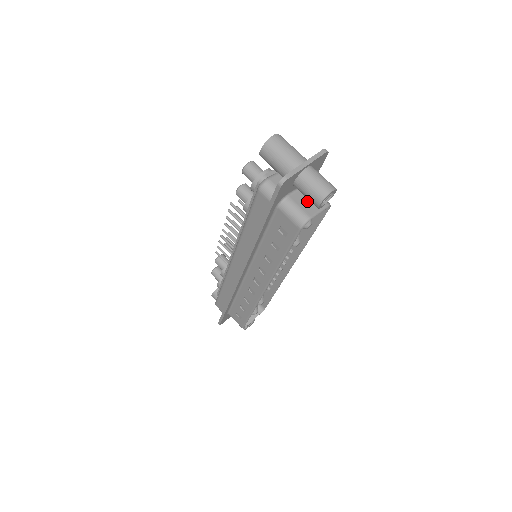
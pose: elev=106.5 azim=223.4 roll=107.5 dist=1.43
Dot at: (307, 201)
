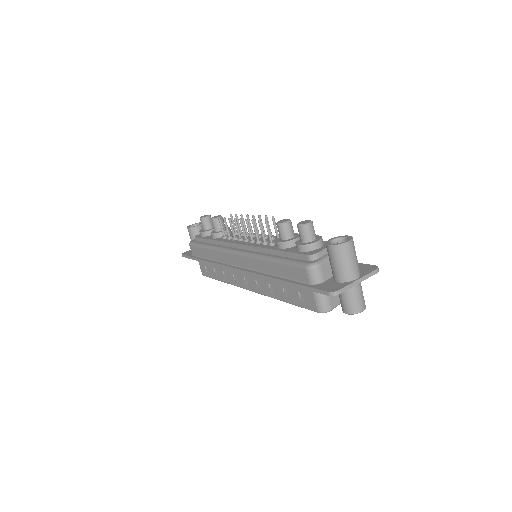
Dot at: occluded
